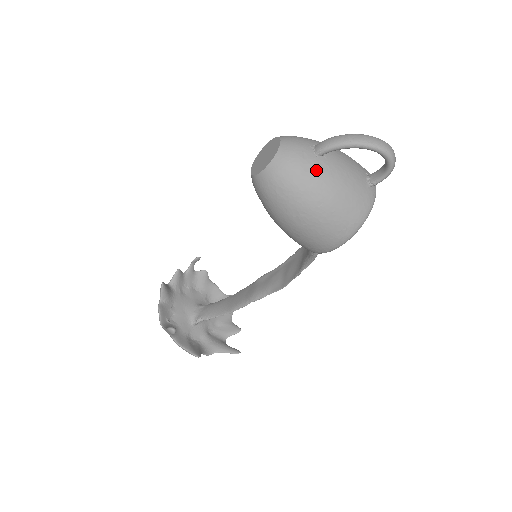
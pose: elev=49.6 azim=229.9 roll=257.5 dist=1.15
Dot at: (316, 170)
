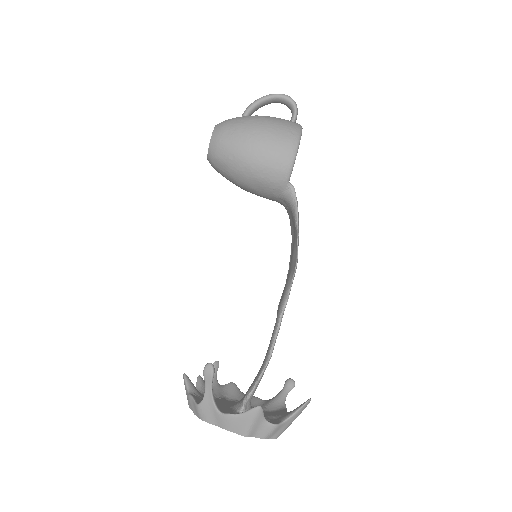
Dot at: (246, 116)
